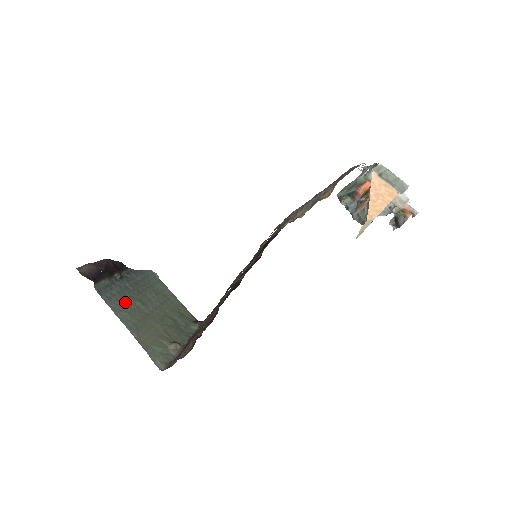
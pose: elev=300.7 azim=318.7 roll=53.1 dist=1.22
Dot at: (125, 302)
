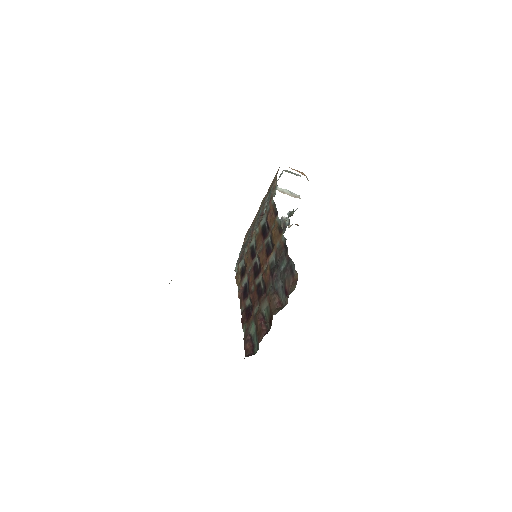
Dot at: occluded
